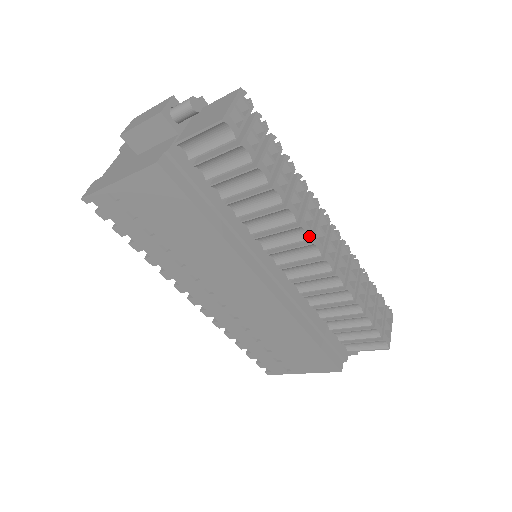
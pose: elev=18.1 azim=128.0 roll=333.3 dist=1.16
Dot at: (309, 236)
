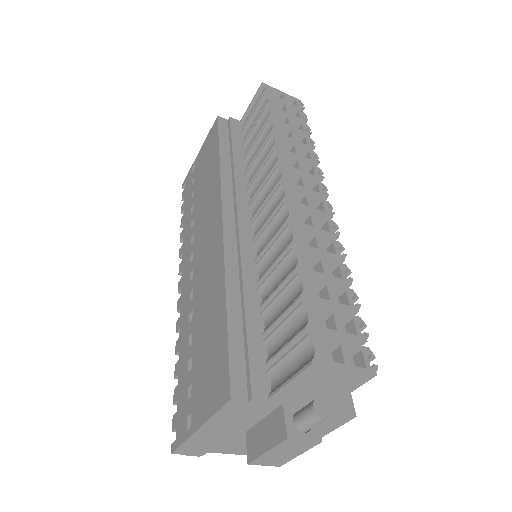
Dot at: (279, 162)
